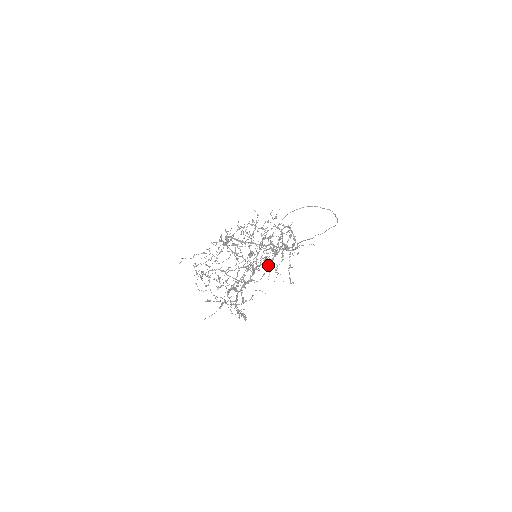
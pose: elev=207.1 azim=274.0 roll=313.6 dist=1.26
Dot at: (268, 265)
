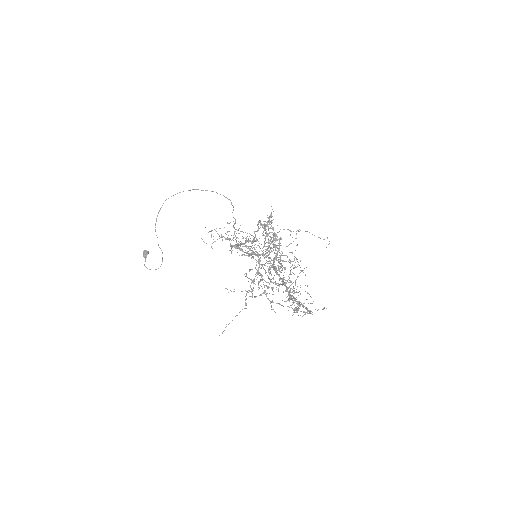
Dot at: (280, 261)
